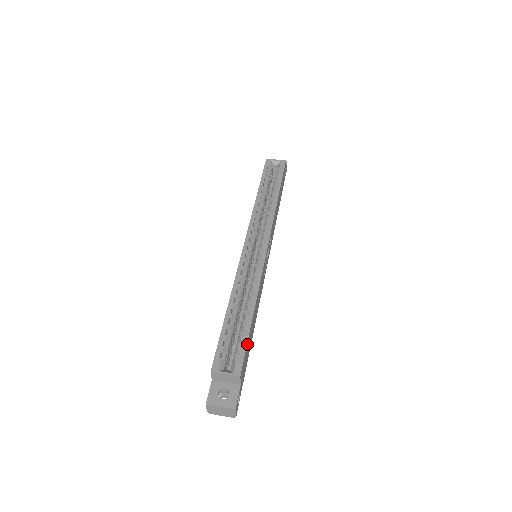
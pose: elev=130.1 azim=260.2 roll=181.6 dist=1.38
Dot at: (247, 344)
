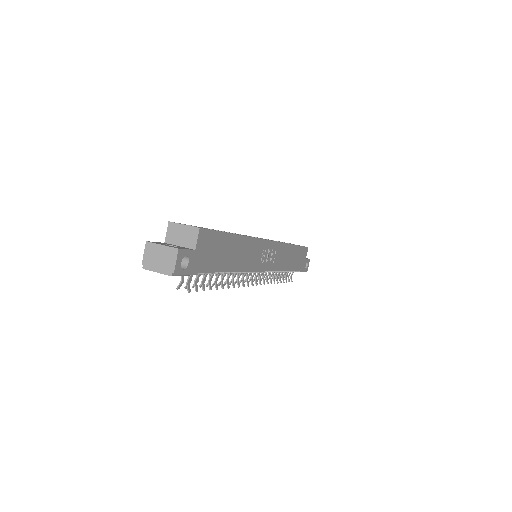
Dot at: (219, 235)
